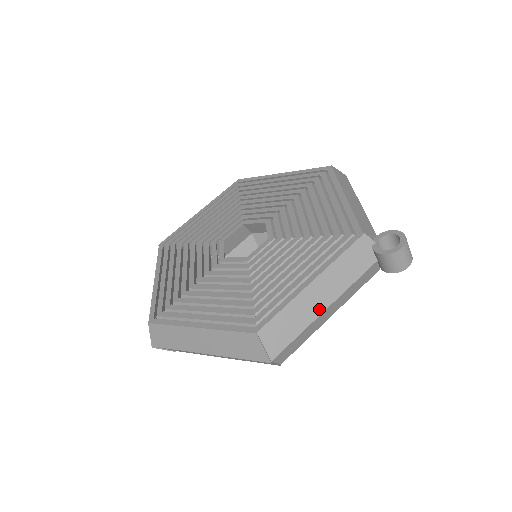
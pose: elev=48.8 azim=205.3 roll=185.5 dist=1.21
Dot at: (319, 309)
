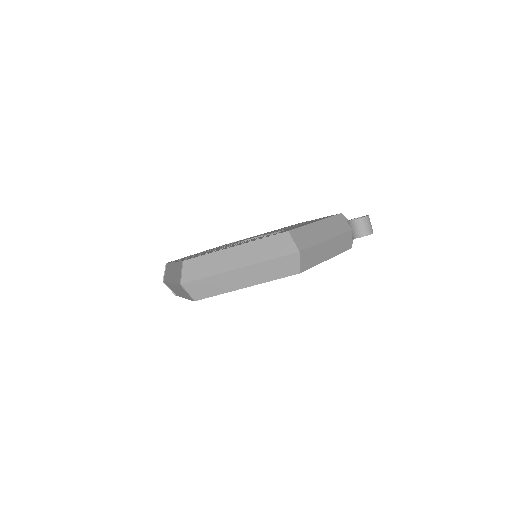
Dot at: (324, 237)
